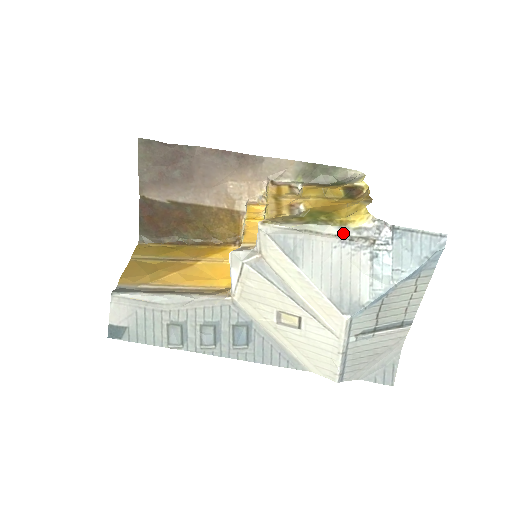
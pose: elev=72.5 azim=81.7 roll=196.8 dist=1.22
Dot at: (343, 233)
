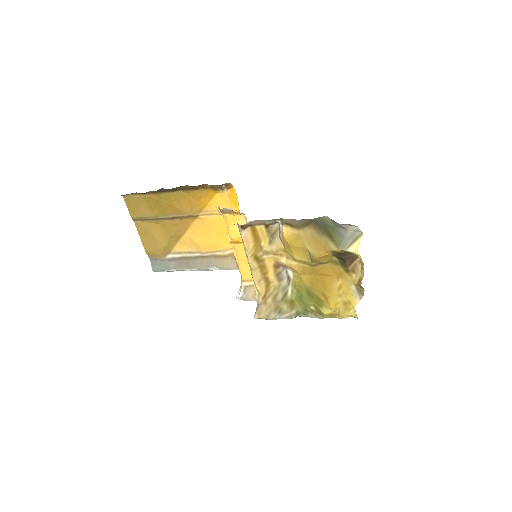
Dot at: (334, 317)
